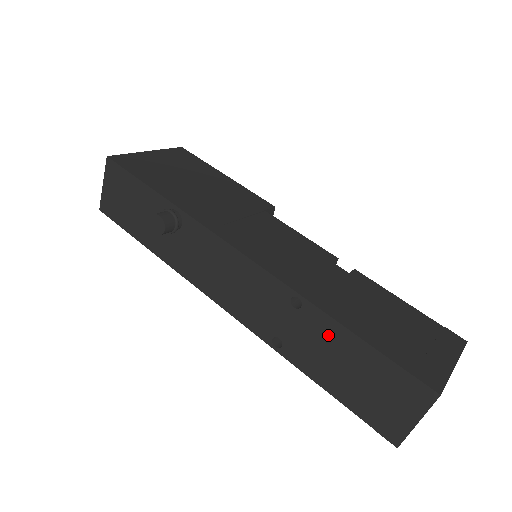
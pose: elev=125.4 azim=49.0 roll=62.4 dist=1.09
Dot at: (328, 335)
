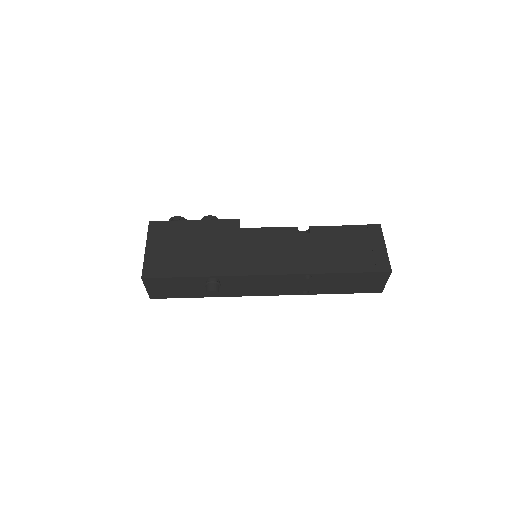
Dot at: (331, 279)
